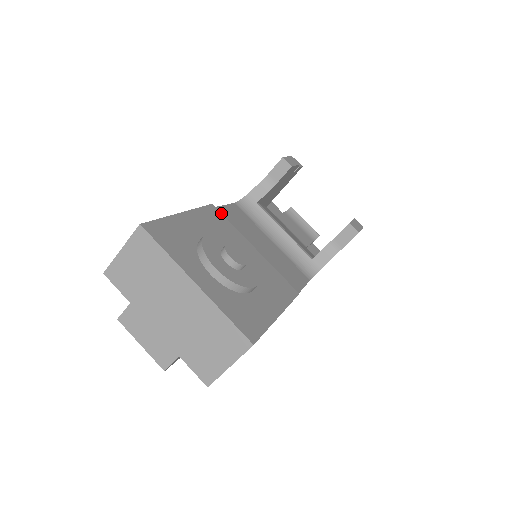
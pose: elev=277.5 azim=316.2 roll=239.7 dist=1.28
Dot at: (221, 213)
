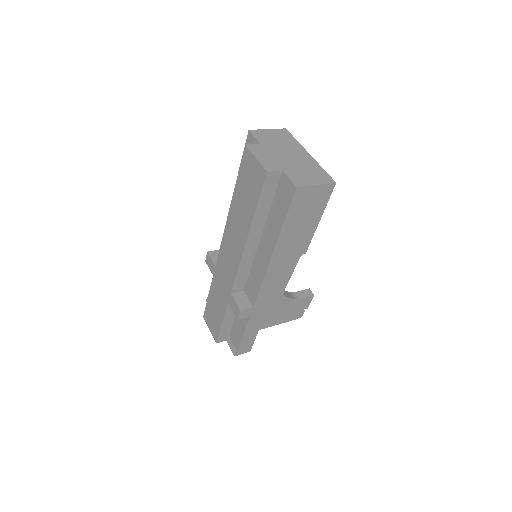
Dot at: occluded
